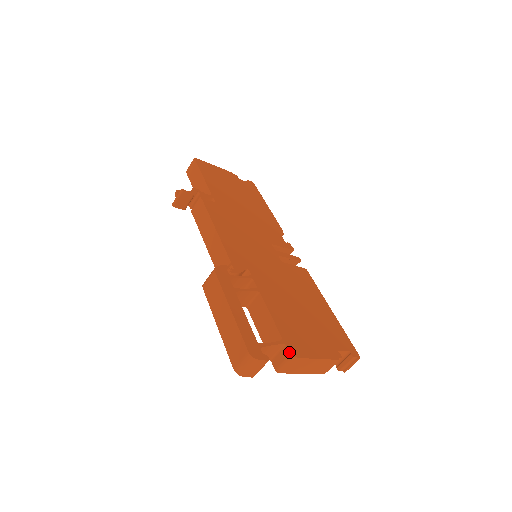
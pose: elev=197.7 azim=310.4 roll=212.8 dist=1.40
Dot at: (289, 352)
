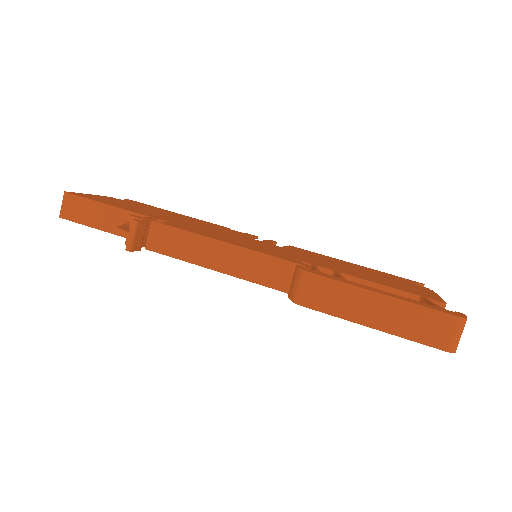
Dot at: (440, 302)
